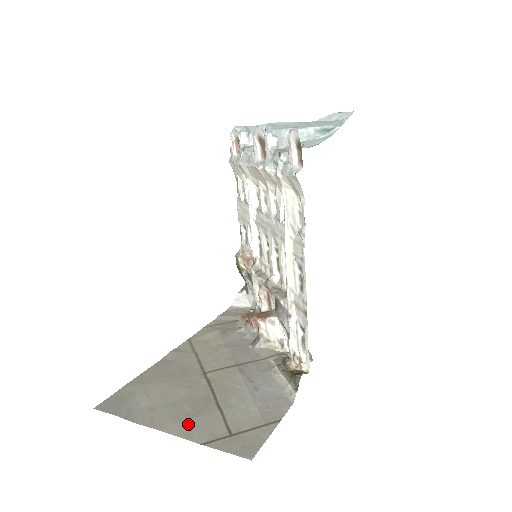
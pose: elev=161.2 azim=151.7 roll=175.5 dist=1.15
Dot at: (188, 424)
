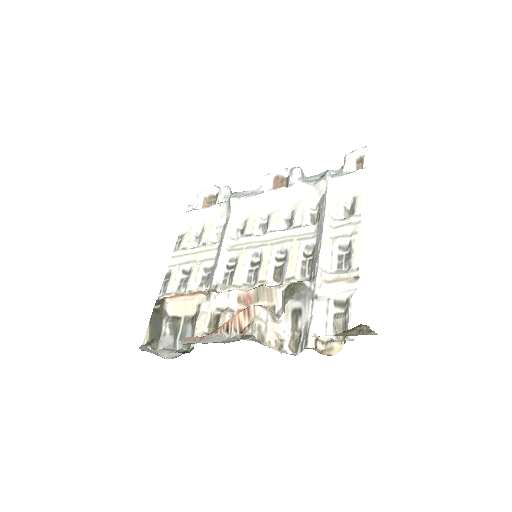
Dot at: occluded
